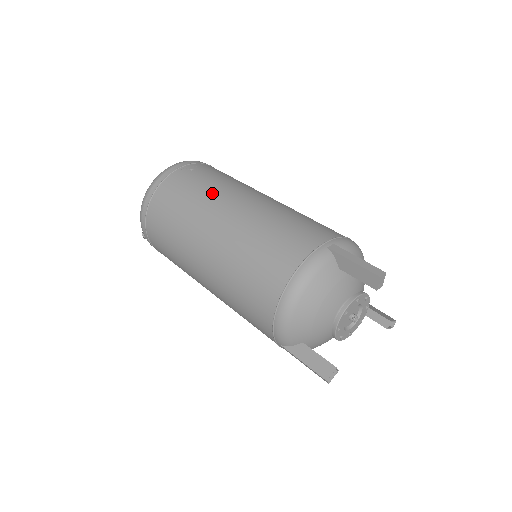
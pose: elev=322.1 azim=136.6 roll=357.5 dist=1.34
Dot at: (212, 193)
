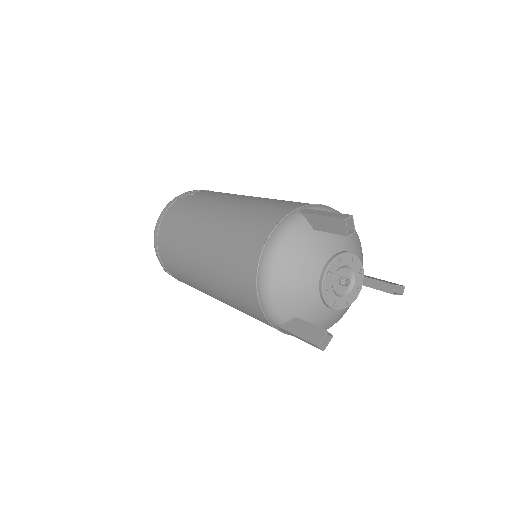
Dot at: (204, 204)
